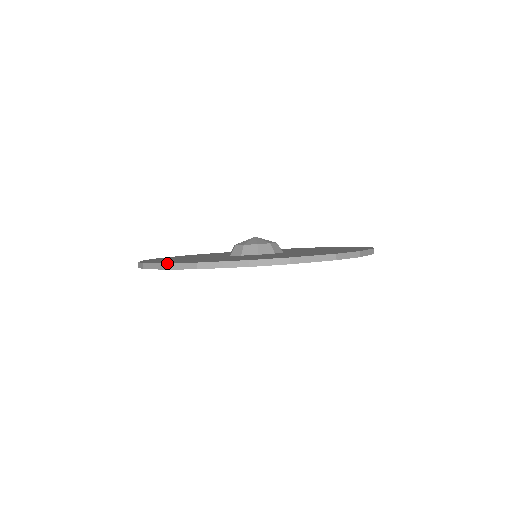
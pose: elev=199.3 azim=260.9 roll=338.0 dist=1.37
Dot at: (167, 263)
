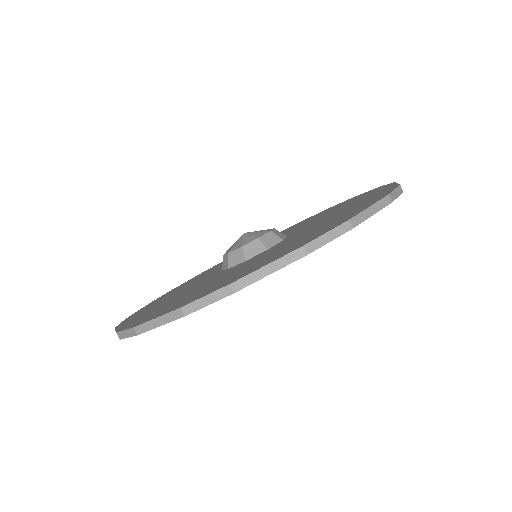
Dot at: (116, 332)
